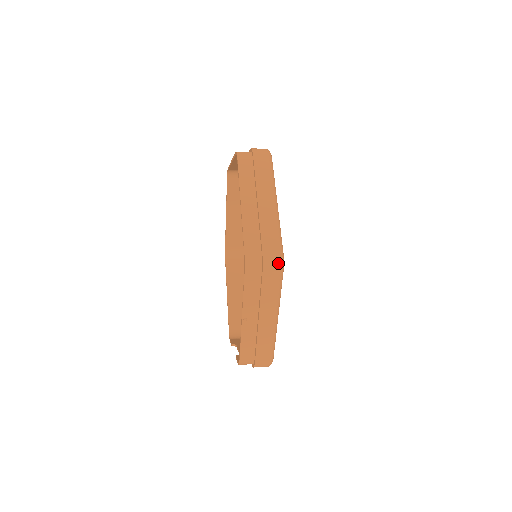
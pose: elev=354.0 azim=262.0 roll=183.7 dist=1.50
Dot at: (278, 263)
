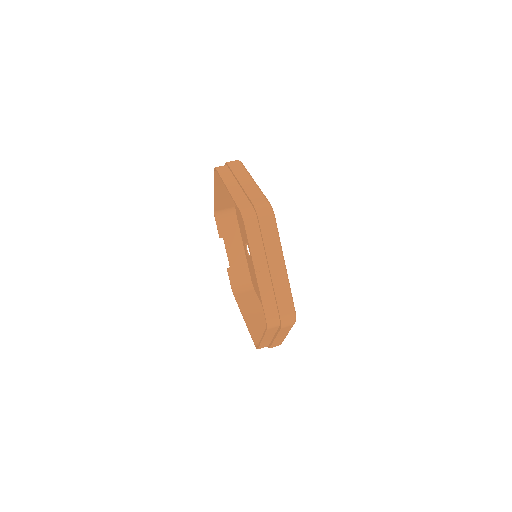
Dot at: occluded
